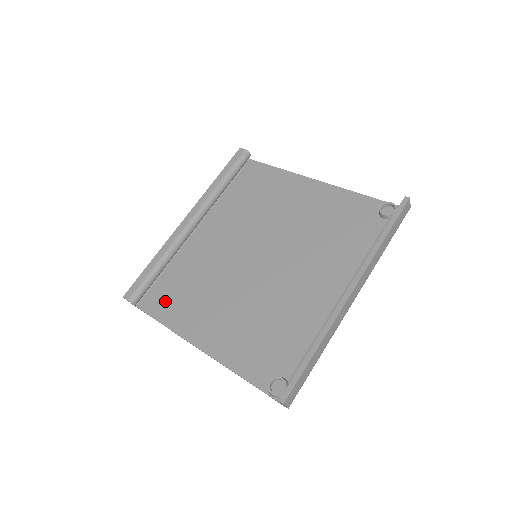
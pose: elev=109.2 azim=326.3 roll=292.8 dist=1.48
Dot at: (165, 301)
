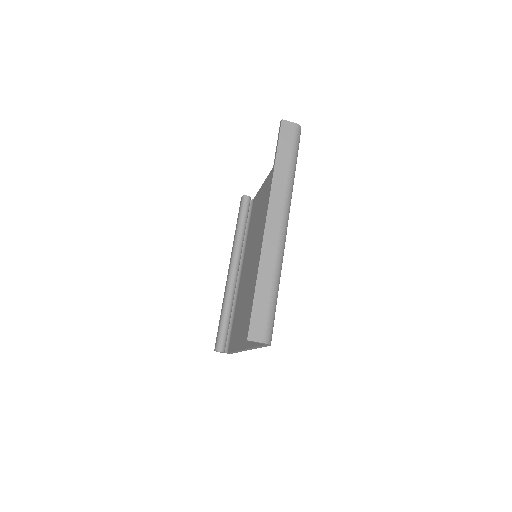
Dot at: (234, 335)
